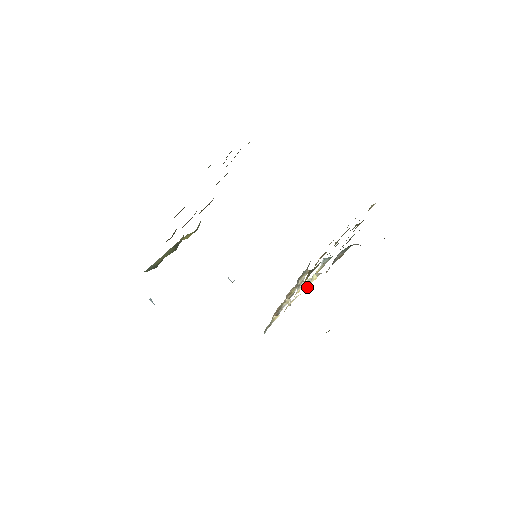
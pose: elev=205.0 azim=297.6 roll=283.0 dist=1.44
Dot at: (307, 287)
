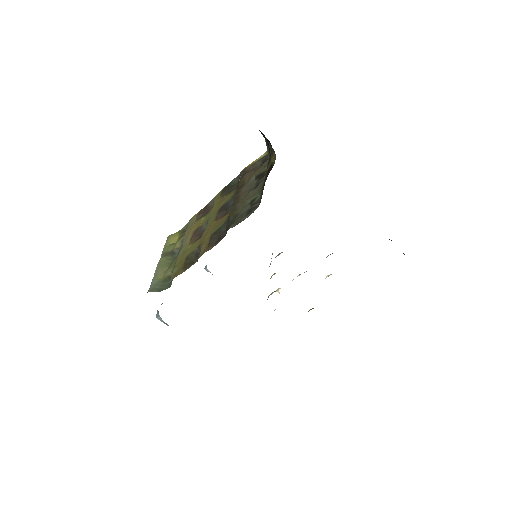
Dot at: occluded
